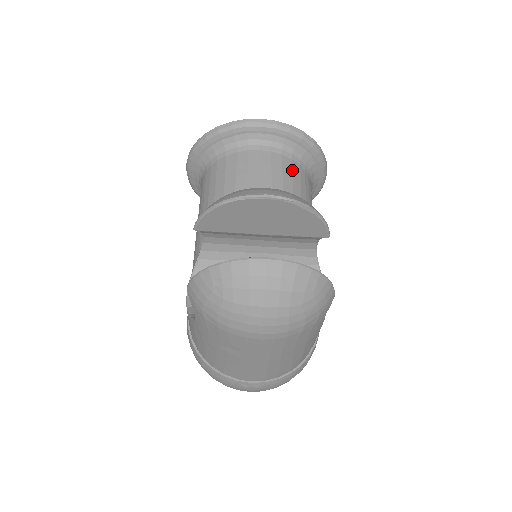
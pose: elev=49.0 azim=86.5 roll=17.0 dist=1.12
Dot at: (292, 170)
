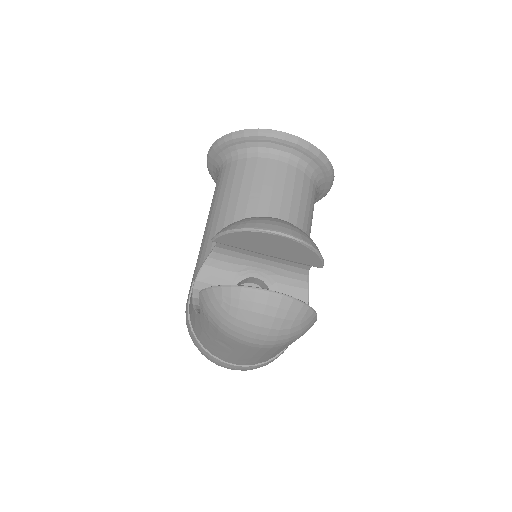
Dot at: (303, 184)
